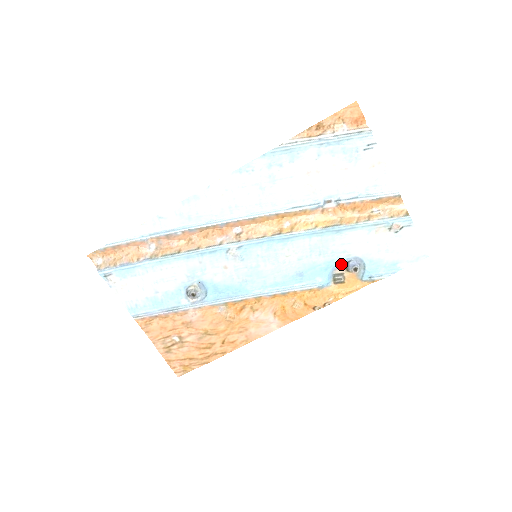
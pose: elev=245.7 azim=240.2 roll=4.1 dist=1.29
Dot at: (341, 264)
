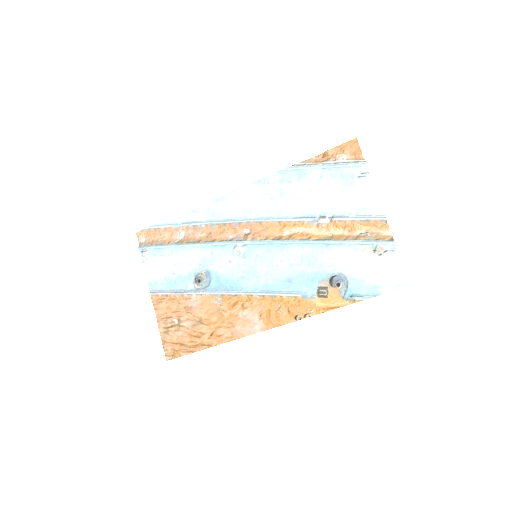
Dot at: (326, 278)
